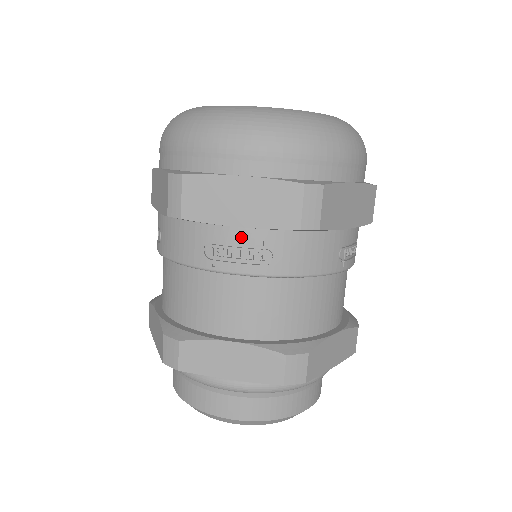
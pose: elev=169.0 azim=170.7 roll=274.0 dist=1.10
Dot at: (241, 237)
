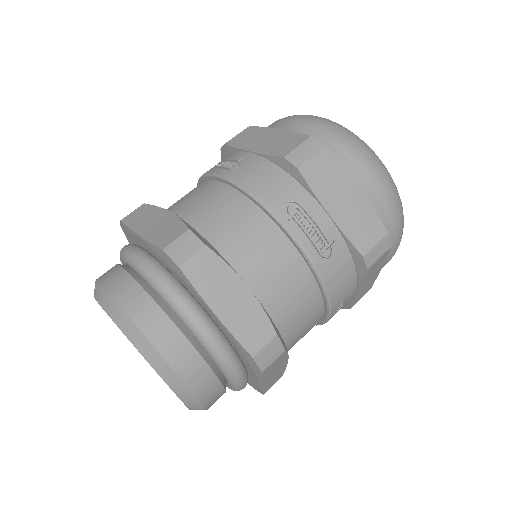
Dot at: (323, 222)
